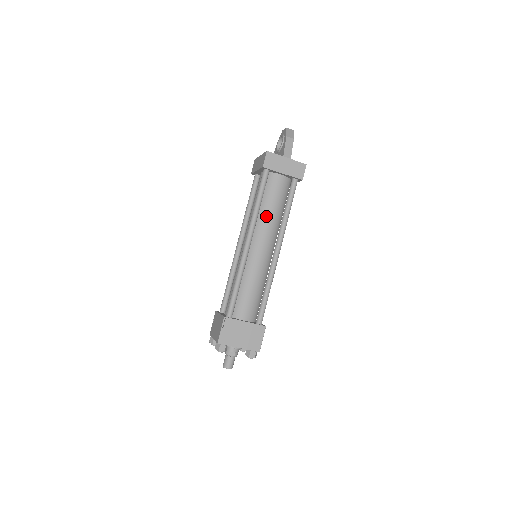
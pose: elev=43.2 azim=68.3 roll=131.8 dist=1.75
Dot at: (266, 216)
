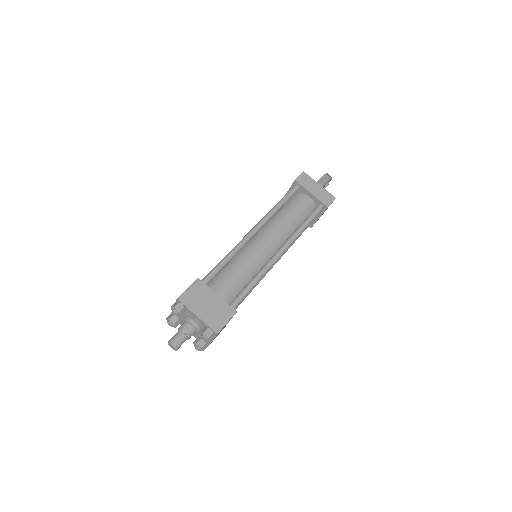
Dot at: (281, 220)
